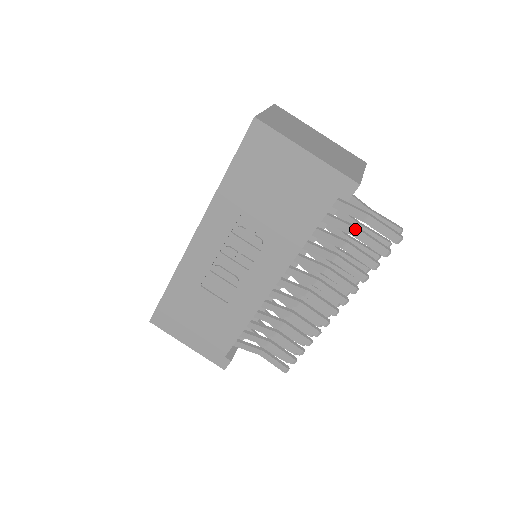
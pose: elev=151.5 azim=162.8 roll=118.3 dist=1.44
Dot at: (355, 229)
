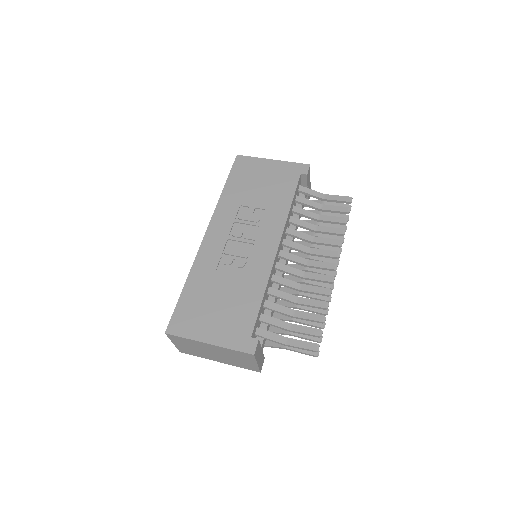
Dot at: (320, 204)
